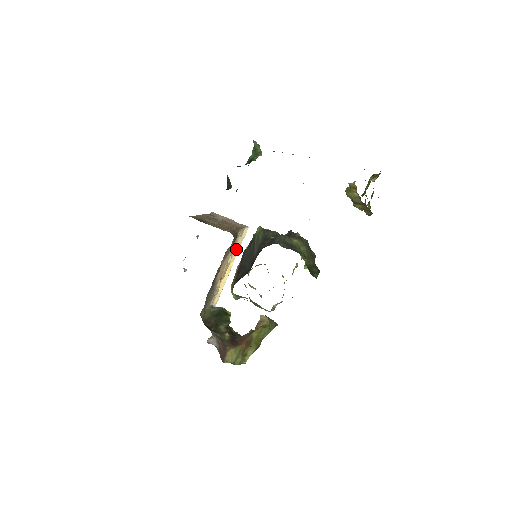
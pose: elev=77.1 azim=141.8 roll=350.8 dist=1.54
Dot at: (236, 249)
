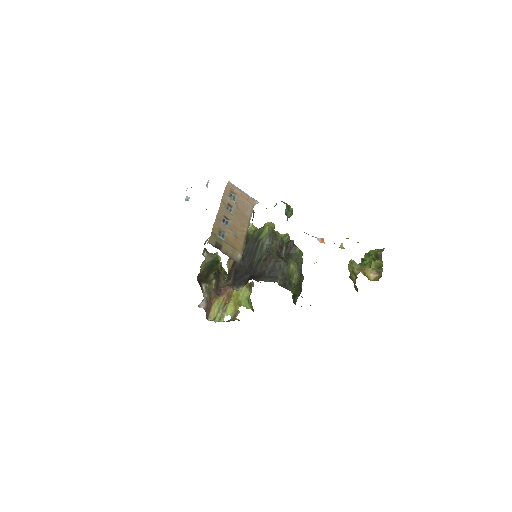
Dot at: occluded
